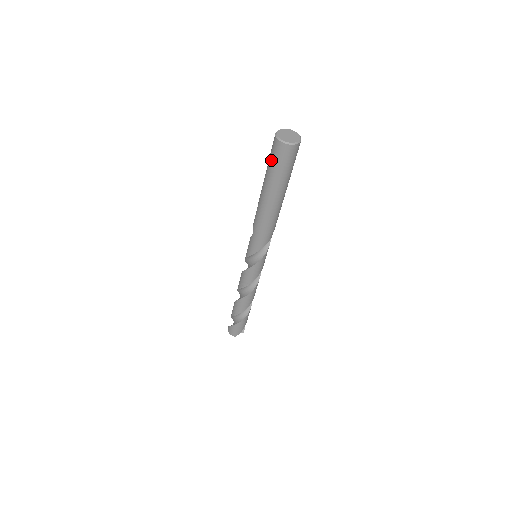
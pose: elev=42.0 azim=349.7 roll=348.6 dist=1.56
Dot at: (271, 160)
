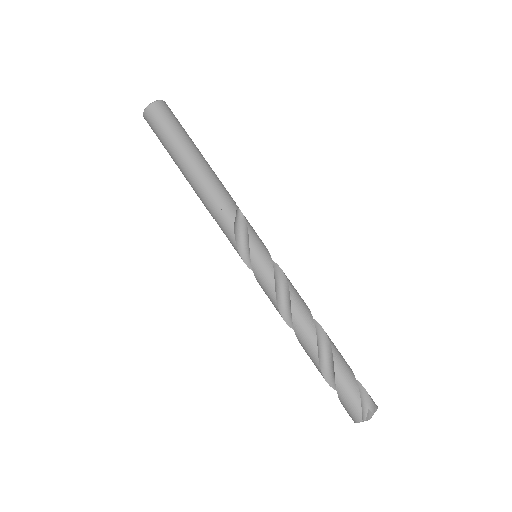
Dot at: (158, 138)
